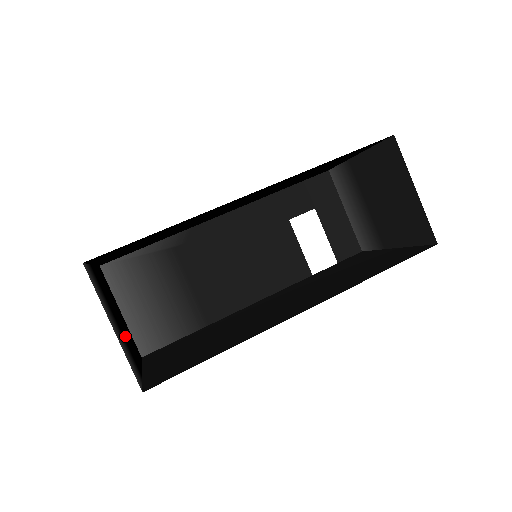
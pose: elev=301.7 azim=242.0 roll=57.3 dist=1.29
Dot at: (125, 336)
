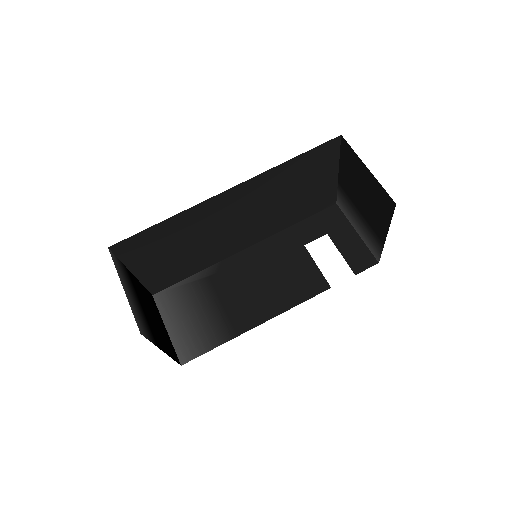
Dot at: (152, 323)
